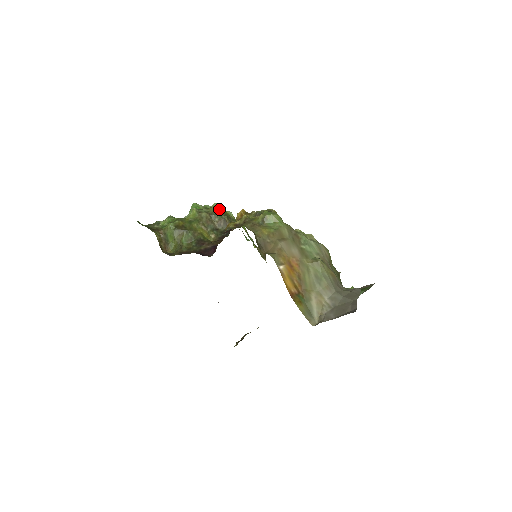
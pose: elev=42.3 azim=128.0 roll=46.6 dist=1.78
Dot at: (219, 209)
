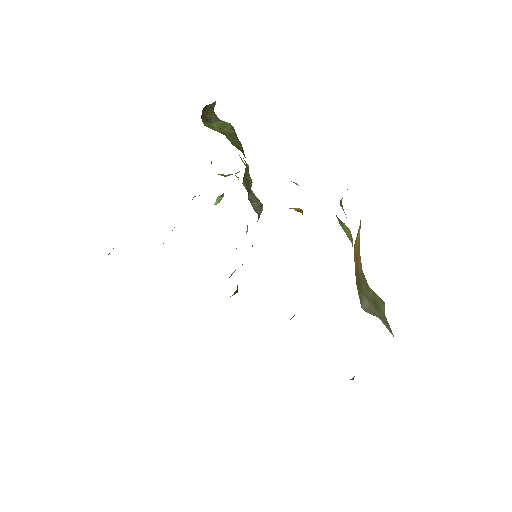
Dot at: occluded
